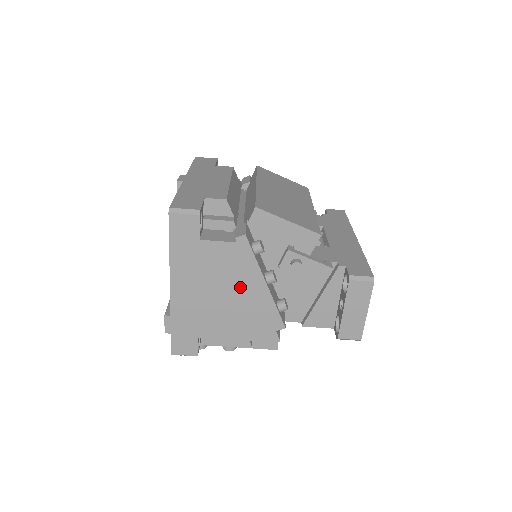
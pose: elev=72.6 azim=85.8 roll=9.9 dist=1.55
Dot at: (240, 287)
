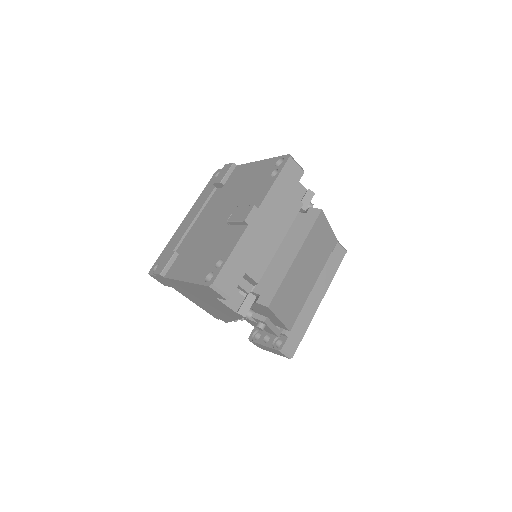
Dot at: (218, 310)
